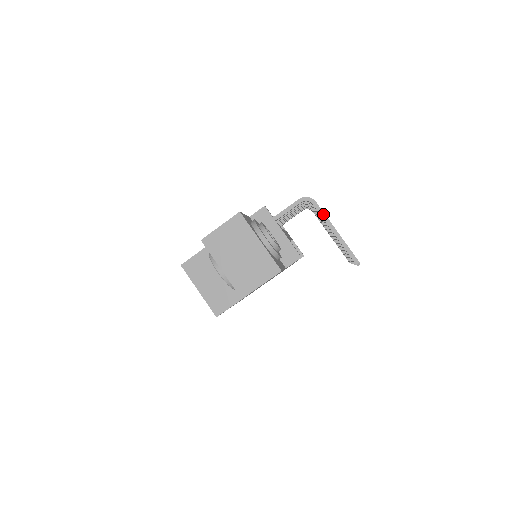
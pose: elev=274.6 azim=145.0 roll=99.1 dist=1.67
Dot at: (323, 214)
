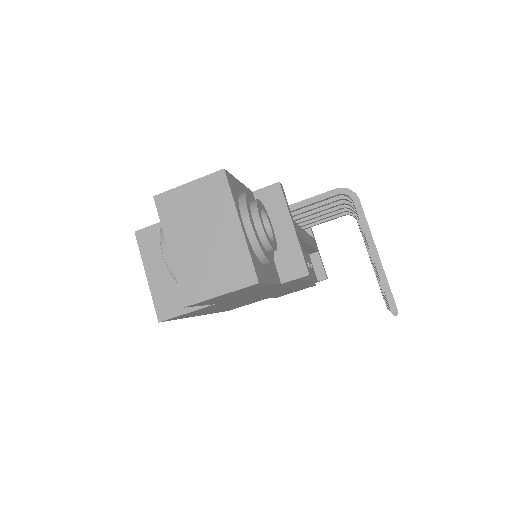
Dot at: (365, 221)
